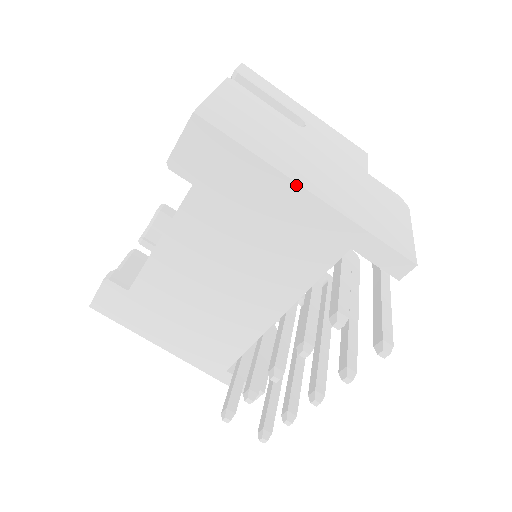
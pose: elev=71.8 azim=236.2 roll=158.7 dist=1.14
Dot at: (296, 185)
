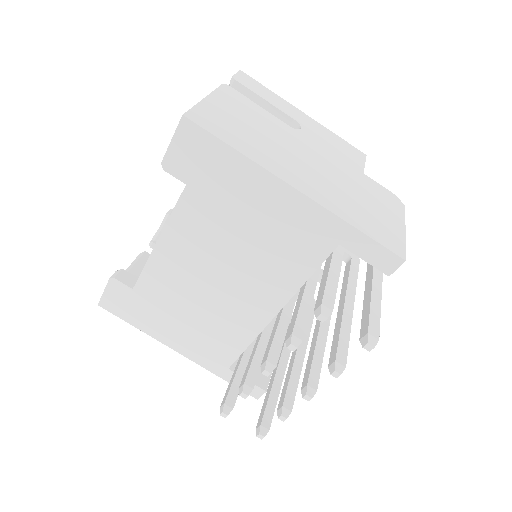
Dot at: (282, 182)
